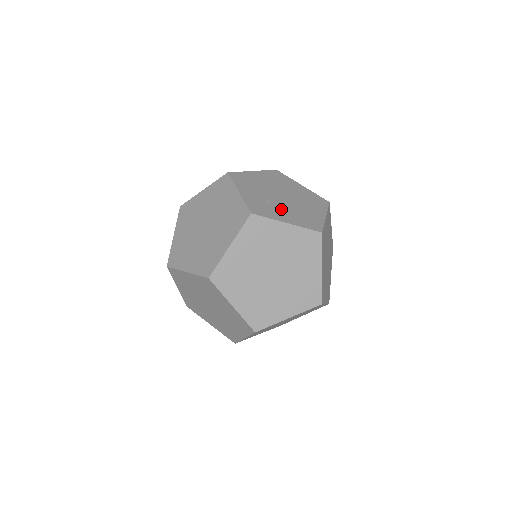
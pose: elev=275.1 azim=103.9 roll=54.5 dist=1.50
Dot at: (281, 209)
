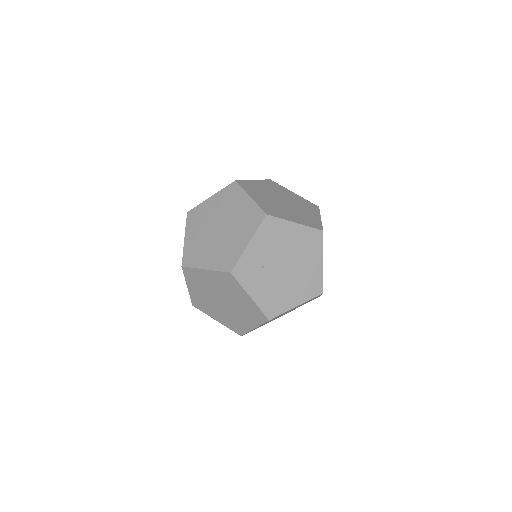
Dot at: (264, 280)
